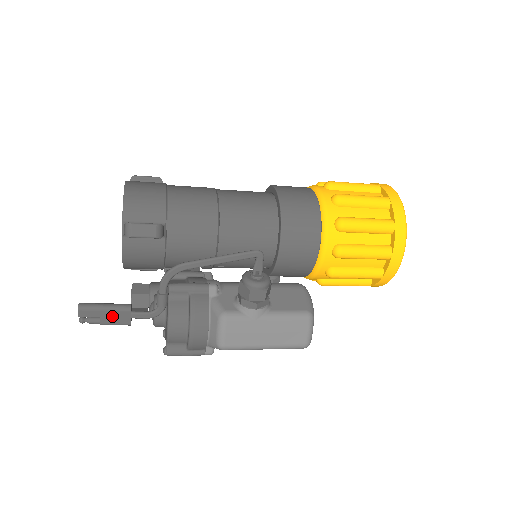
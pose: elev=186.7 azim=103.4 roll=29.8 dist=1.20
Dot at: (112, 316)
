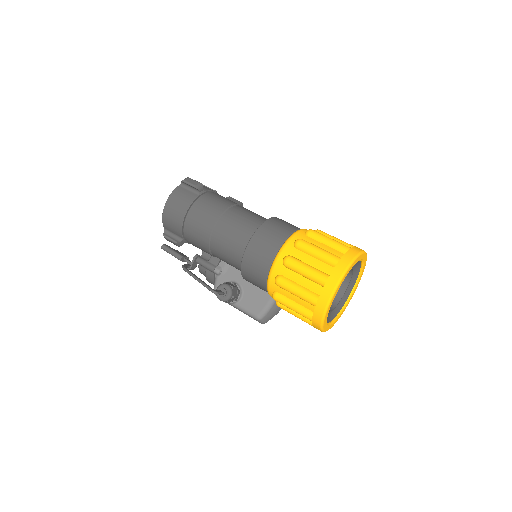
Dot at: occluded
